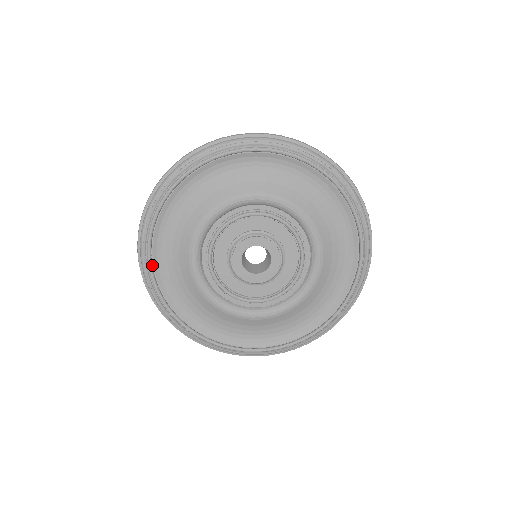
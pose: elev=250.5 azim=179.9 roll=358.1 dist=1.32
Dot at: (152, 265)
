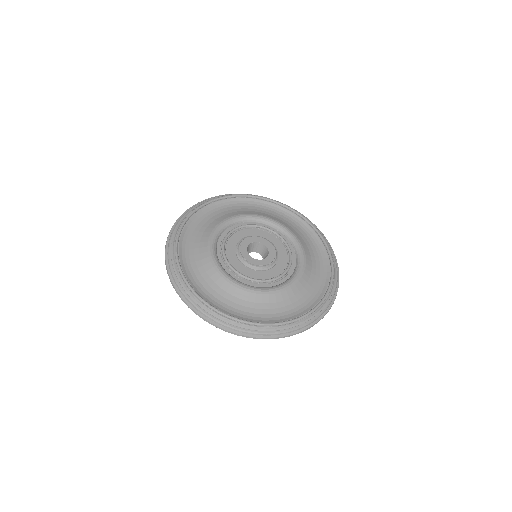
Dot at: (199, 297)
